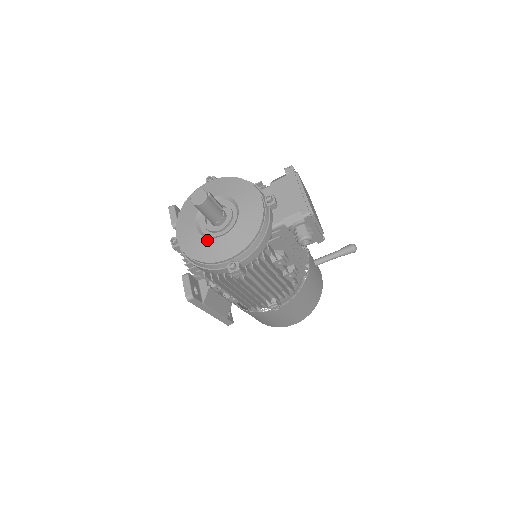
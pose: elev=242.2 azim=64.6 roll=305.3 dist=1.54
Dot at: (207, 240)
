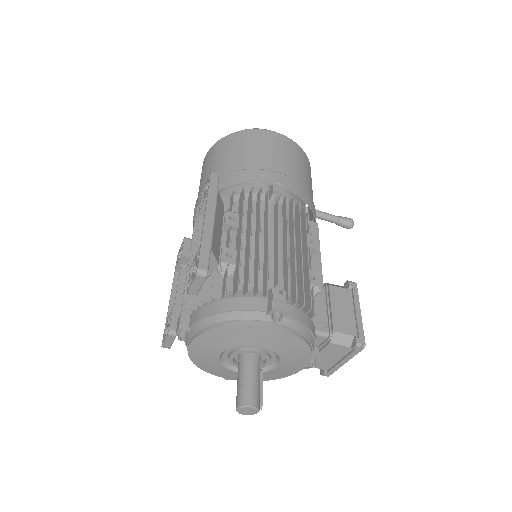
Dot at: (222, 368)
